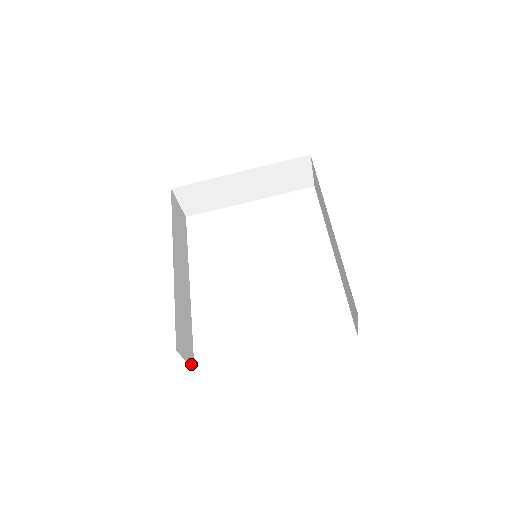
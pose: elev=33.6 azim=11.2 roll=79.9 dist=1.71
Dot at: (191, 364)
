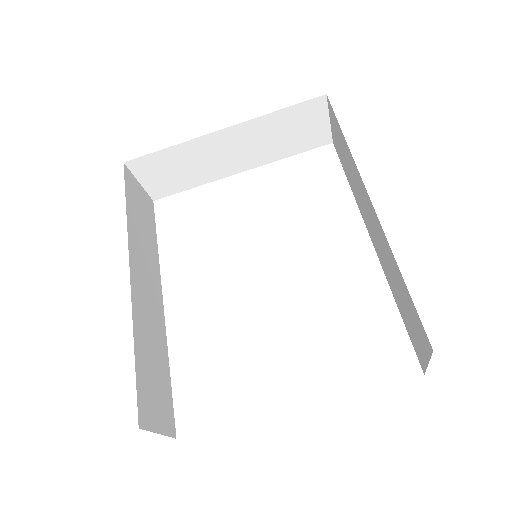
Dot at: (170, 432)
